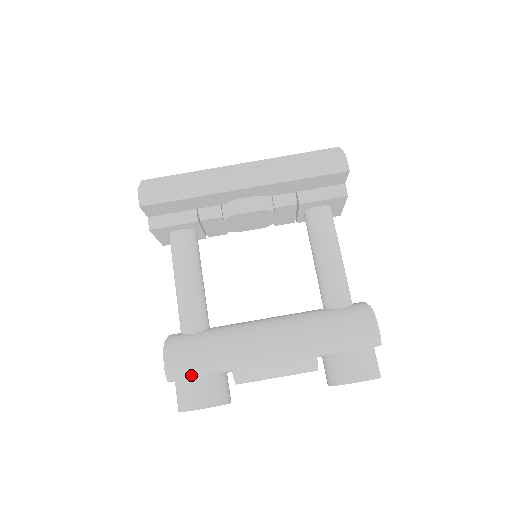
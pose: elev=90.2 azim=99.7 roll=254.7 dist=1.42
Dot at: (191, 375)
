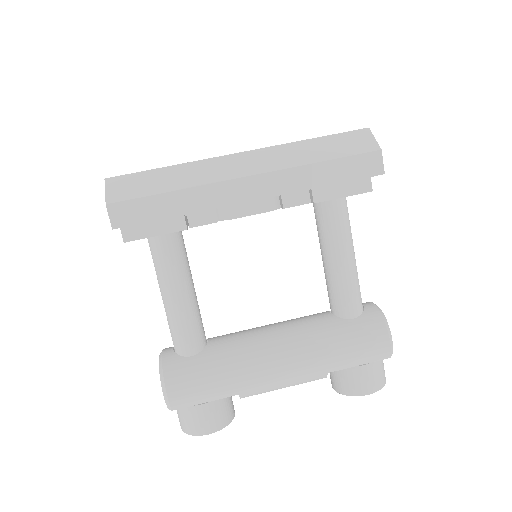
Dot at: (195, 403)
